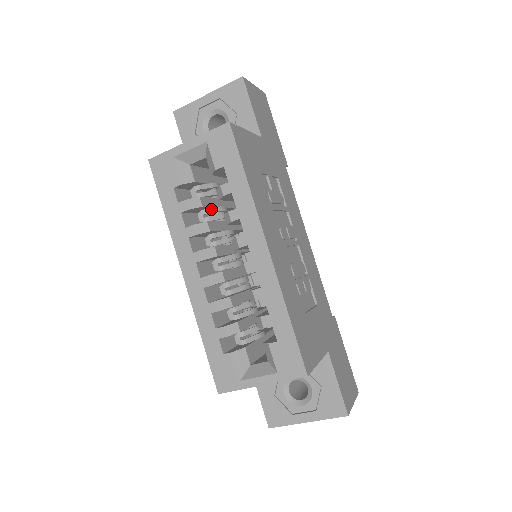
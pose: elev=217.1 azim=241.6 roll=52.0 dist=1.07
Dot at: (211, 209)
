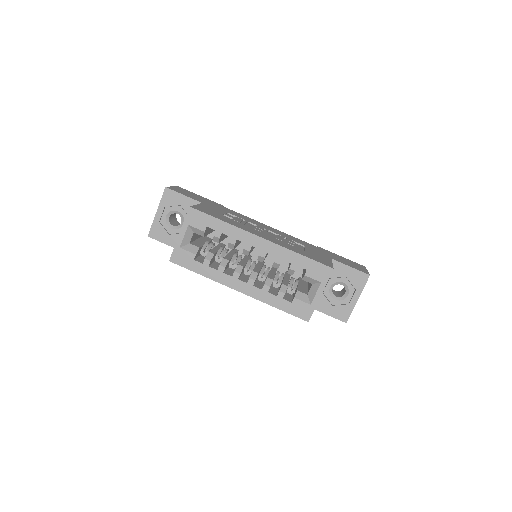
Dot at: (218, 253)
